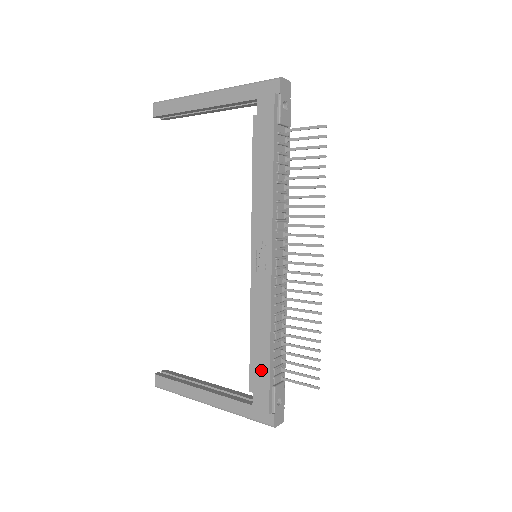
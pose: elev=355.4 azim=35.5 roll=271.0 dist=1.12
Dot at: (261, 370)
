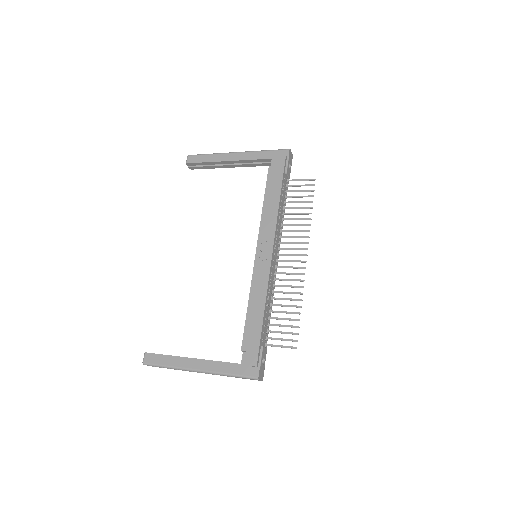
Dot at: (254, 332)
